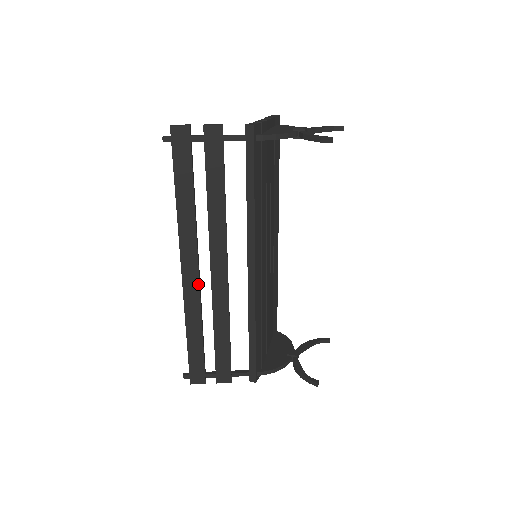
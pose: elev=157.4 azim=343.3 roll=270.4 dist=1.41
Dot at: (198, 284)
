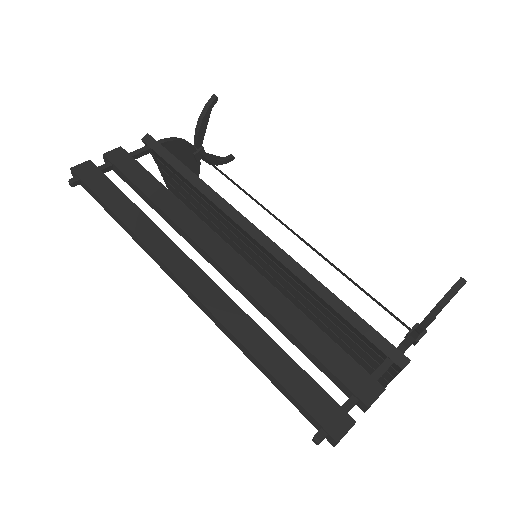
Dot at: (213, 284)
